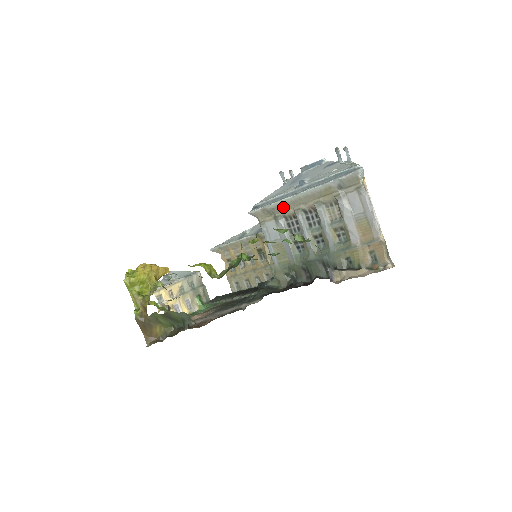
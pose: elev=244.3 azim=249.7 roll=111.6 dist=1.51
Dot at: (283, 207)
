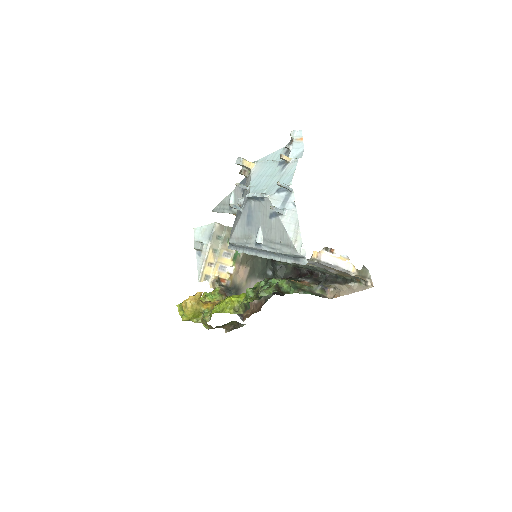
Dot at: occluded
